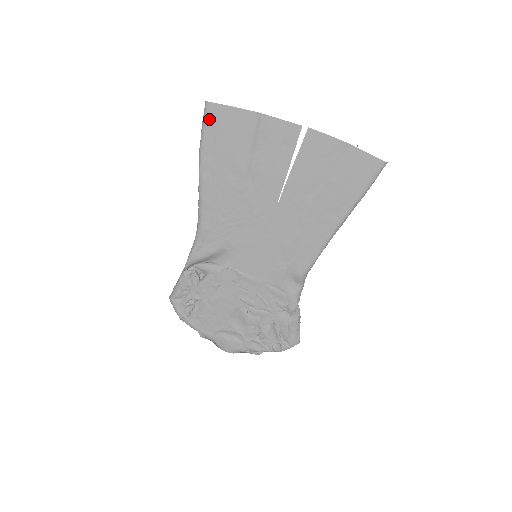
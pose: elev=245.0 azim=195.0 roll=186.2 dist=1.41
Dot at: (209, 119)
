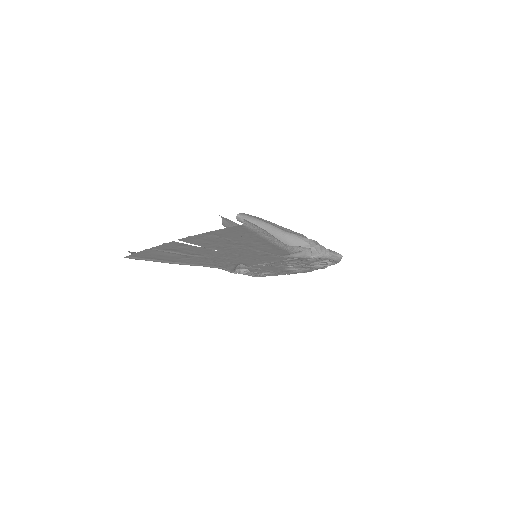
Dot at: (137, 259)
